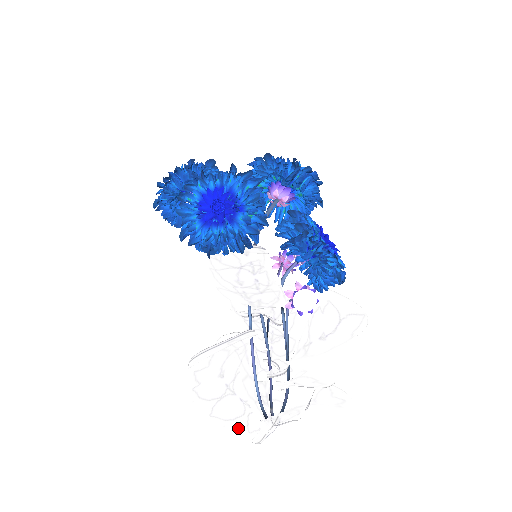
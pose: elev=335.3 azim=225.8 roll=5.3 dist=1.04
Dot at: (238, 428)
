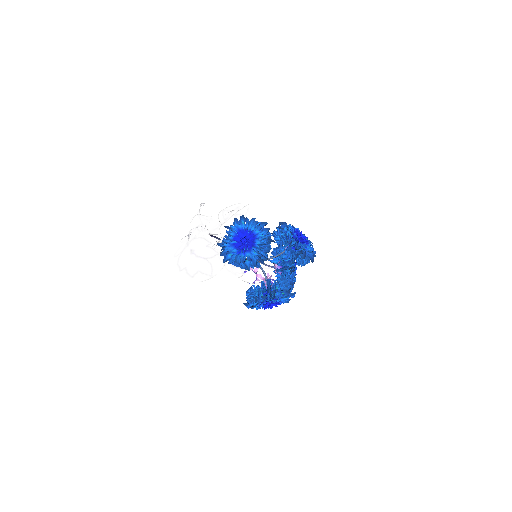
Dot at: (180, 246)
